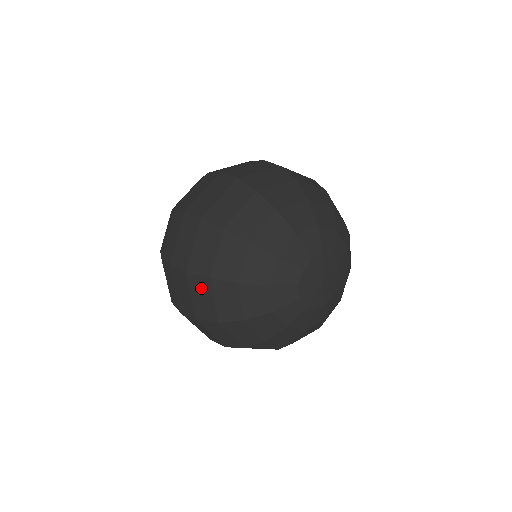
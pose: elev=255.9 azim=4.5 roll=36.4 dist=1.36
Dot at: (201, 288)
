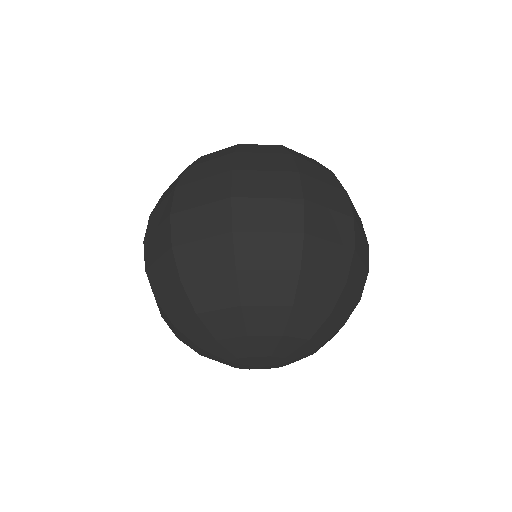
Dot at: occluded
